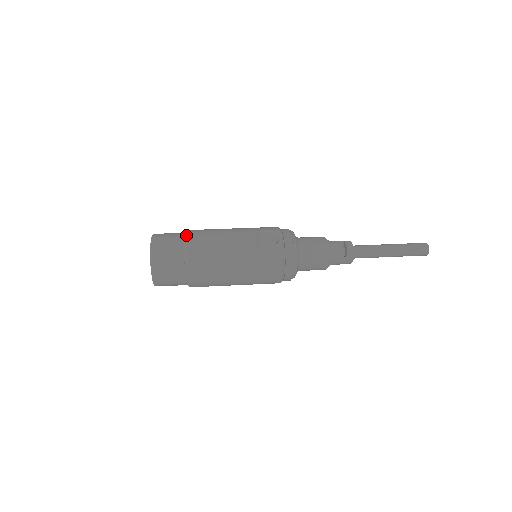
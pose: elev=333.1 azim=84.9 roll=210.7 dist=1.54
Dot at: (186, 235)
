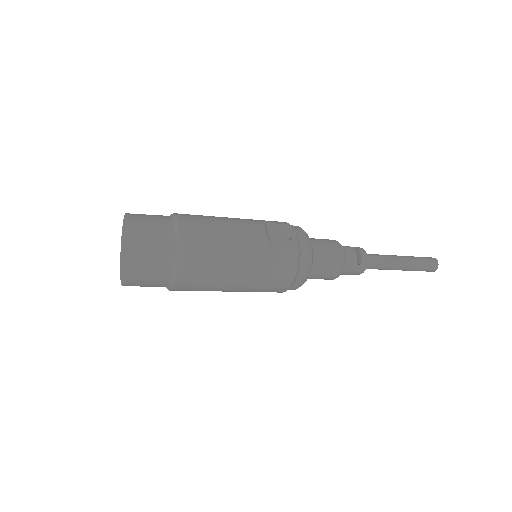
Dot at: (176, 217)
